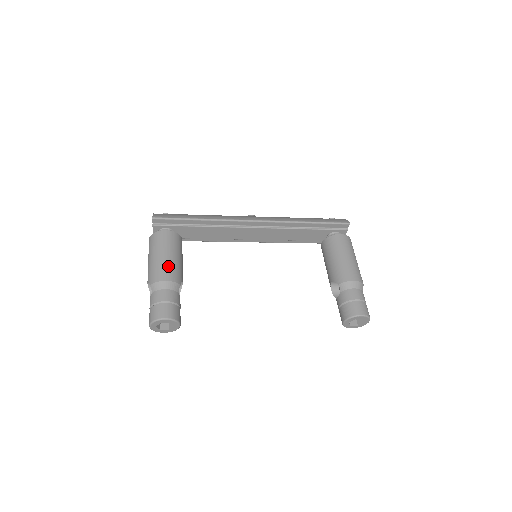
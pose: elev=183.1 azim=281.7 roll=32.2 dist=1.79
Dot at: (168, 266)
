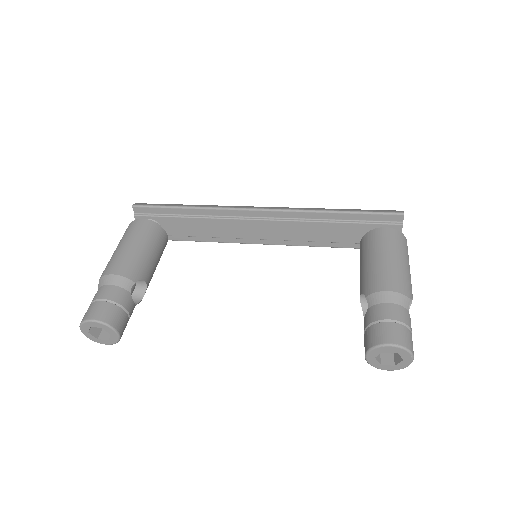
Dot at: (125, 258)
